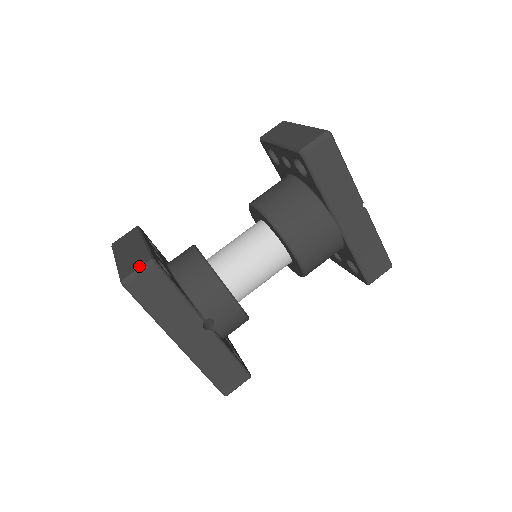
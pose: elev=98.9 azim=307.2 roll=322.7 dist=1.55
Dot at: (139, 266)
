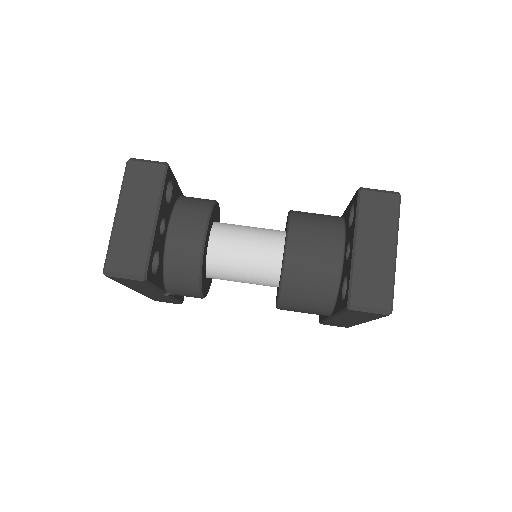
Dot at: (128, 272)
